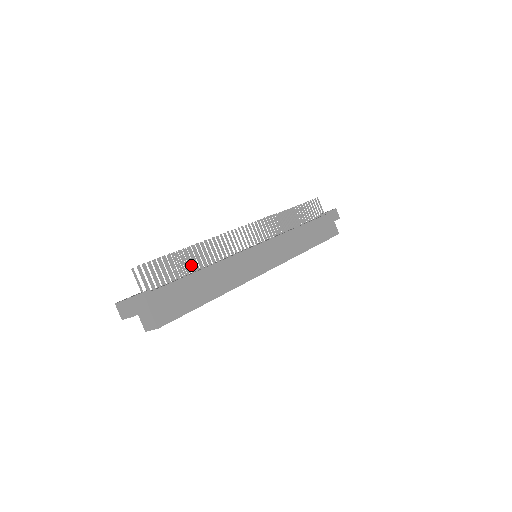
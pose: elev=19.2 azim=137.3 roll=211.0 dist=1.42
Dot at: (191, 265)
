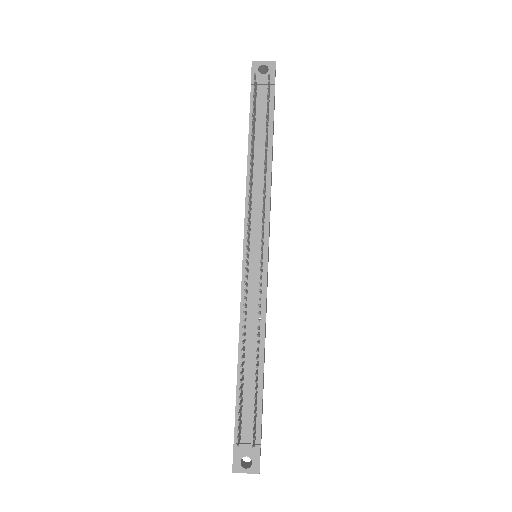
Dot at: occluded
